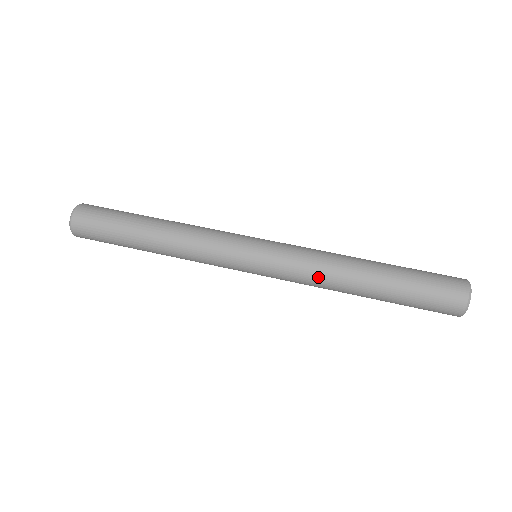
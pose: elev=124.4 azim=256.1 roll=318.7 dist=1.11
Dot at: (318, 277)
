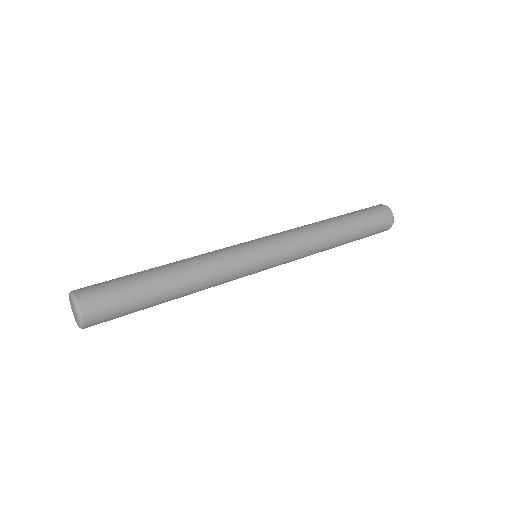
Dot at: (310, 240)
